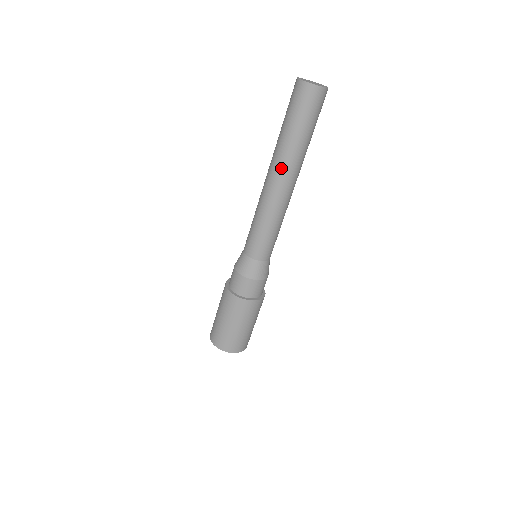
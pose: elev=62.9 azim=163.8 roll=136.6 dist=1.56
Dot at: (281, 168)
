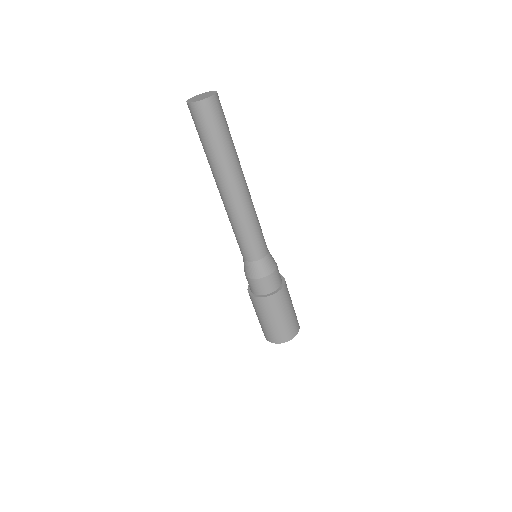
Dot at: (220, 181)
